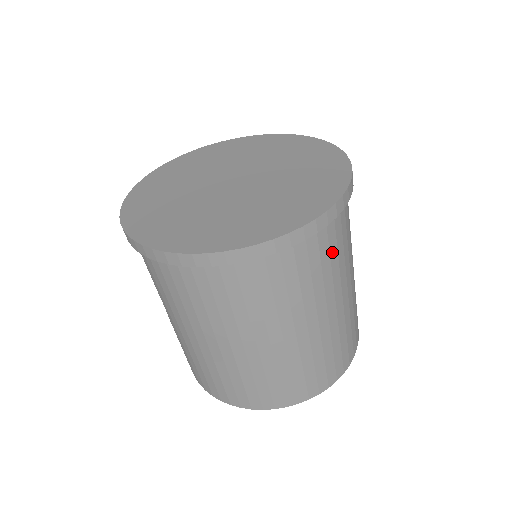
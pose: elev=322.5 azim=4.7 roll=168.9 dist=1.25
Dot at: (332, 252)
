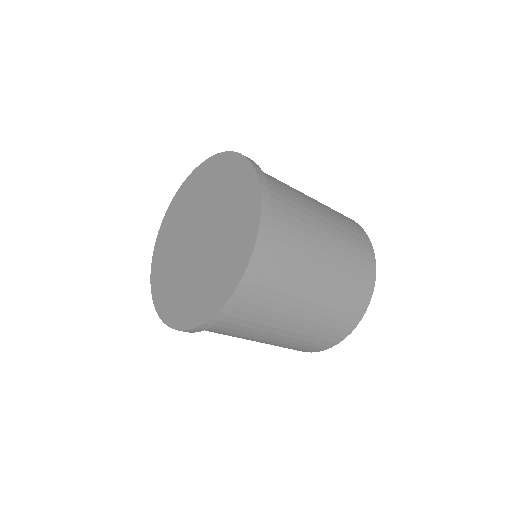
Dot at: (290, 222)
